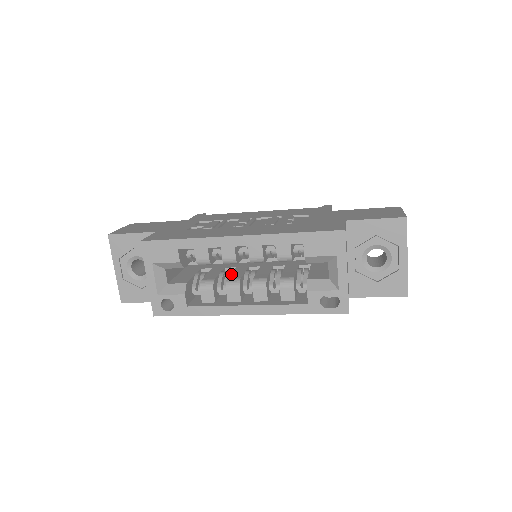
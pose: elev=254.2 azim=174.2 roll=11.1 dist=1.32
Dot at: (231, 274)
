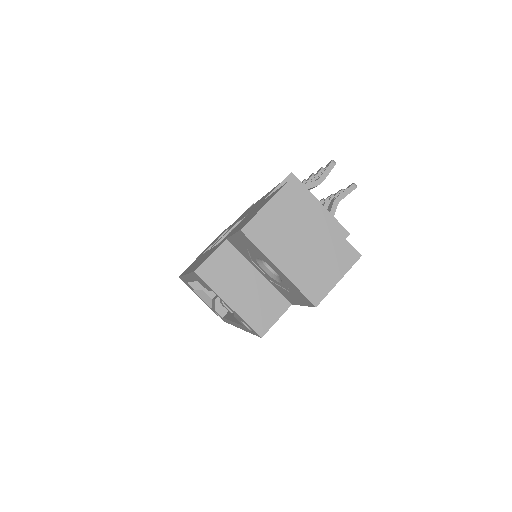
Dot at: occluded
